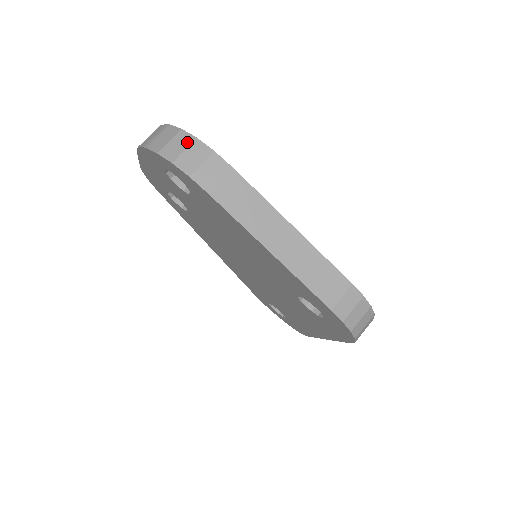
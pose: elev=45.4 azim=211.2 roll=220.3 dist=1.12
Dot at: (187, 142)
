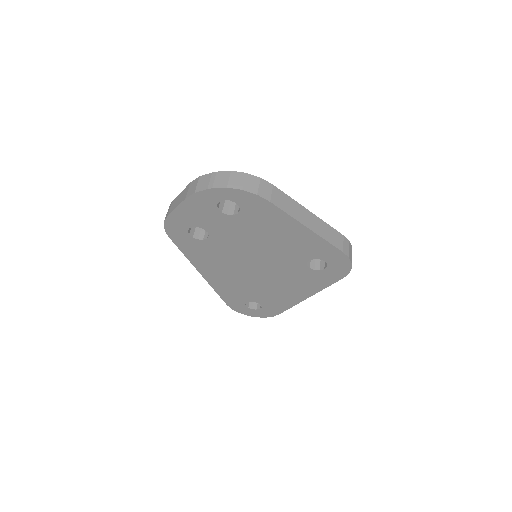
Dot at: (242, 177)
